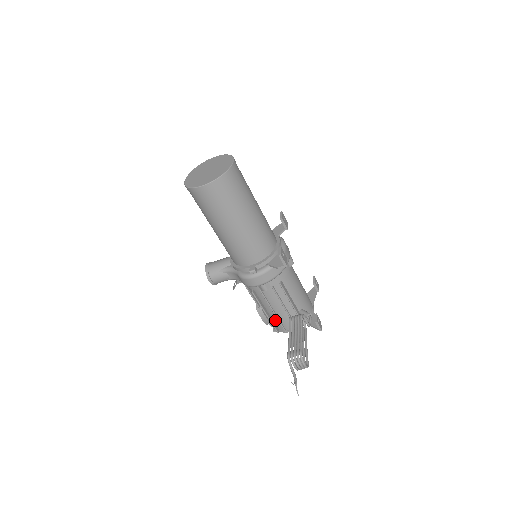
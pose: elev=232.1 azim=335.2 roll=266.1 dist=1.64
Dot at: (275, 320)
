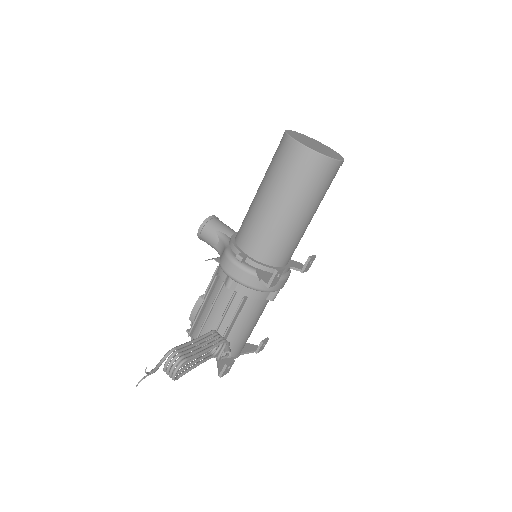
Dot at: (200, 323)
